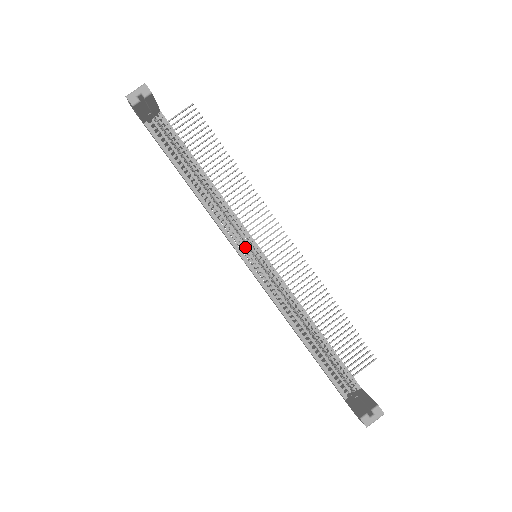
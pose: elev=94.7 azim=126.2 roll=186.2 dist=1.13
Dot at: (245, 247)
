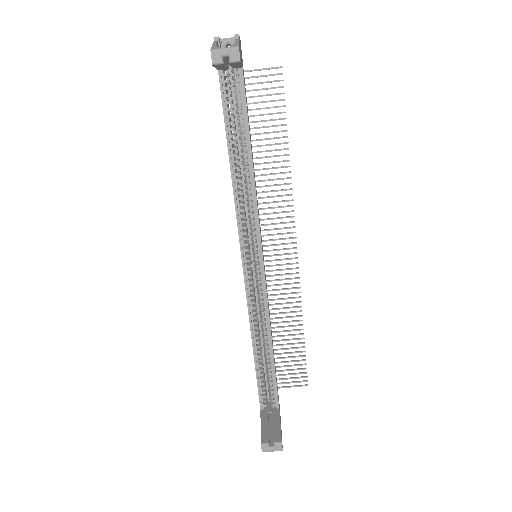
Dot at: (251, 242)
